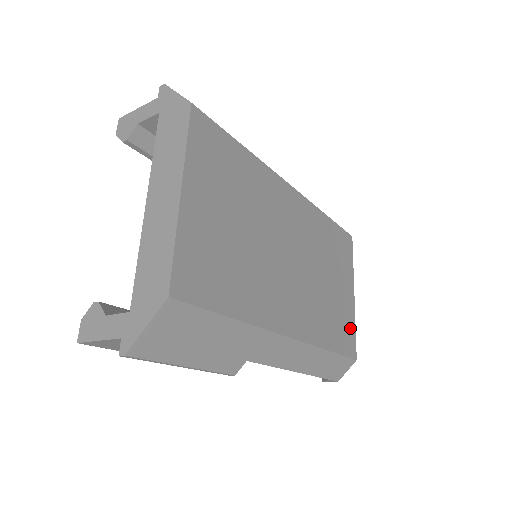
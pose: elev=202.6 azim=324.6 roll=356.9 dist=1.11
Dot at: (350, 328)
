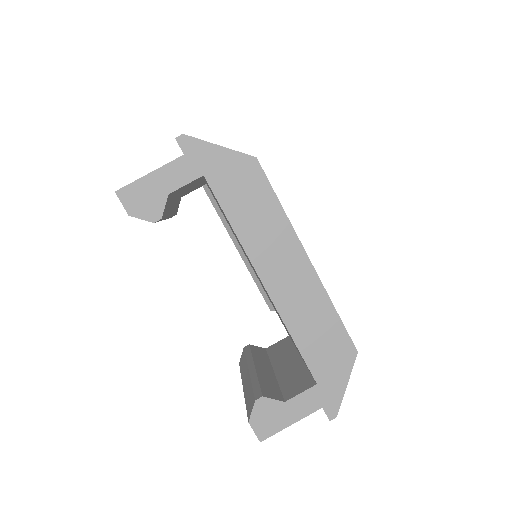
Dot at: occluded
